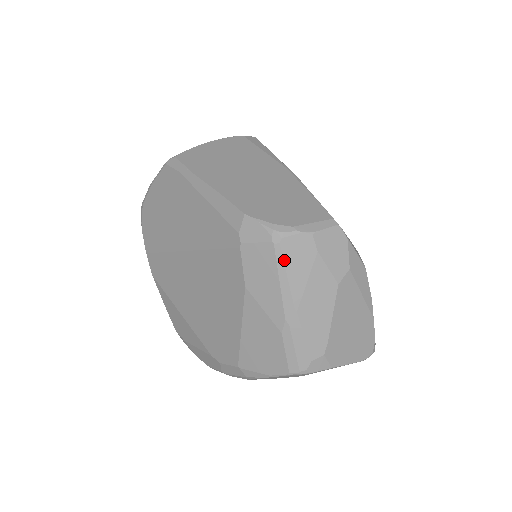
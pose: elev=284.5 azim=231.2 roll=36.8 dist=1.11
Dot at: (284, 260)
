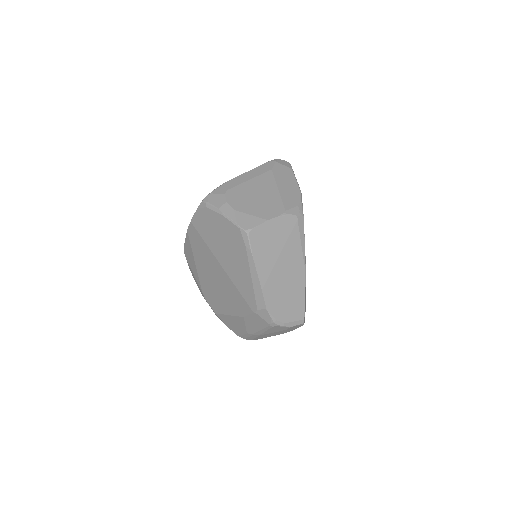
Dot at: (270, 329)
